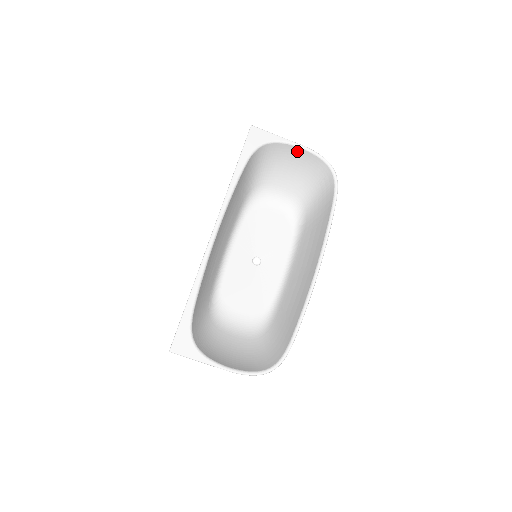
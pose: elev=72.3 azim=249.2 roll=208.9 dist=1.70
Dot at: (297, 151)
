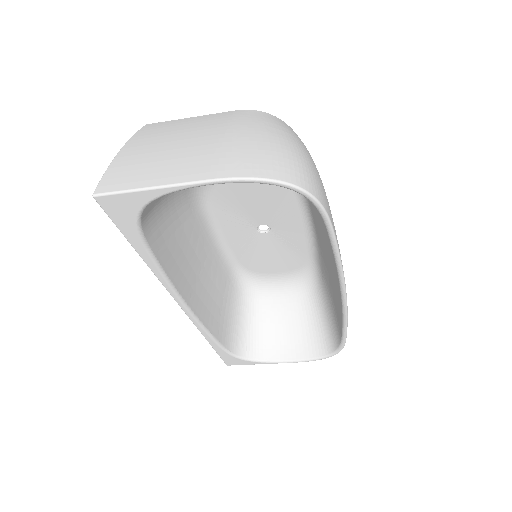
Dot at: occluded
